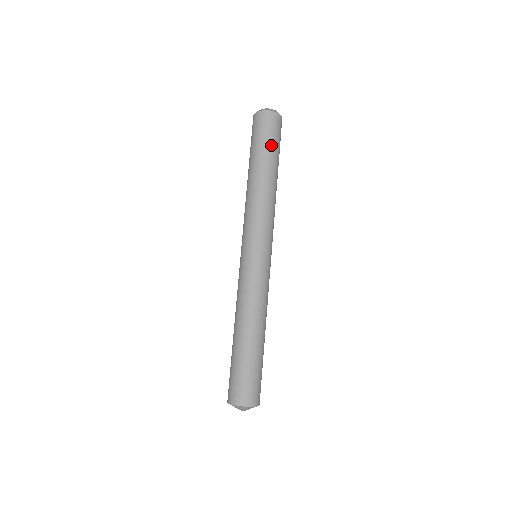
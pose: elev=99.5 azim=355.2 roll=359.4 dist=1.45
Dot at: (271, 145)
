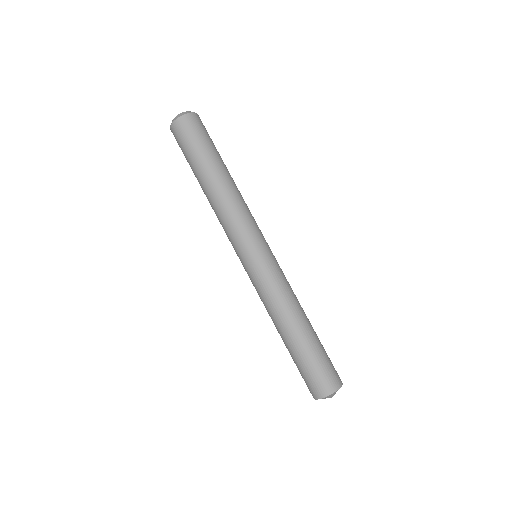
Dot at: (200, 149)
